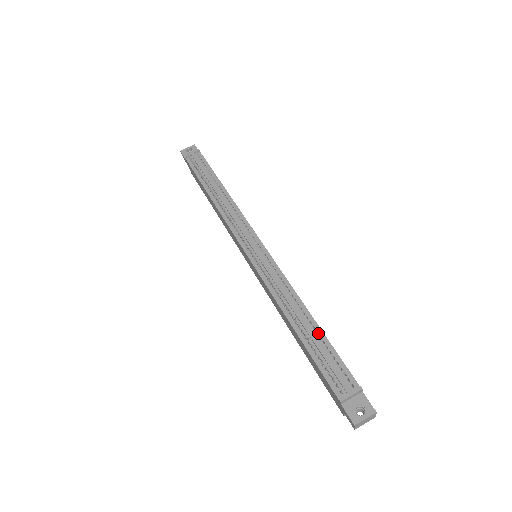
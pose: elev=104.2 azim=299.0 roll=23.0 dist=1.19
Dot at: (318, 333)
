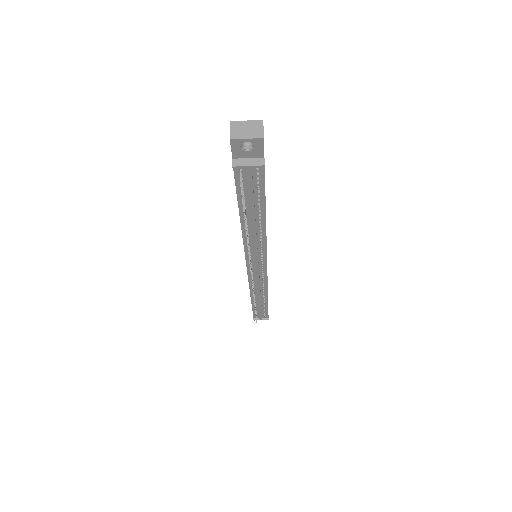
Dot at: (265, 305)
